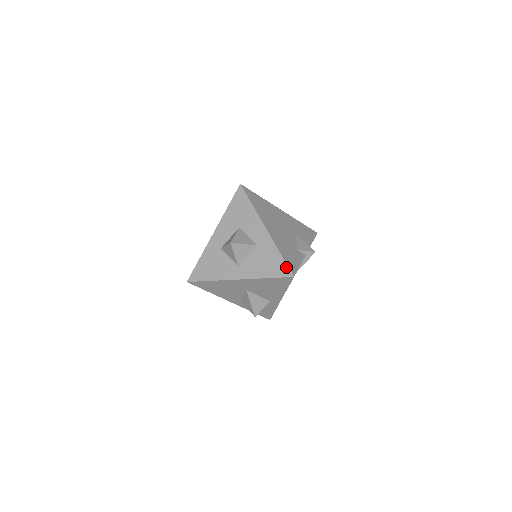
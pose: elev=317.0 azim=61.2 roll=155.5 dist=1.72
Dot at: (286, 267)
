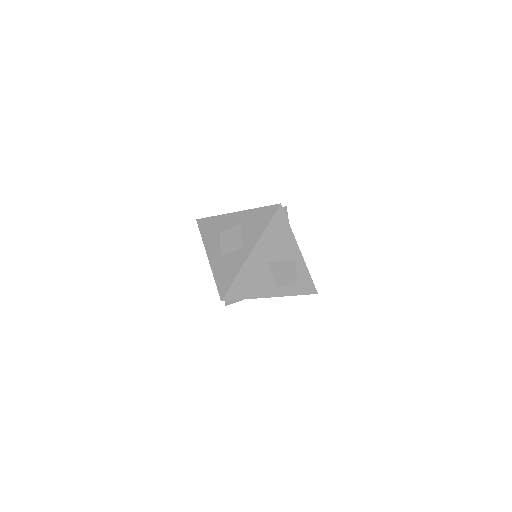
Dot at: (270, 207)
